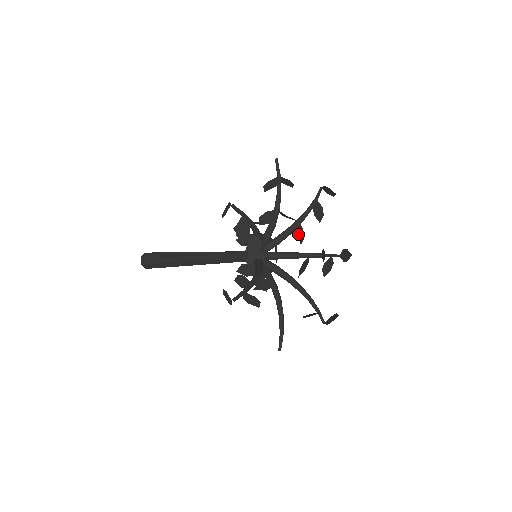
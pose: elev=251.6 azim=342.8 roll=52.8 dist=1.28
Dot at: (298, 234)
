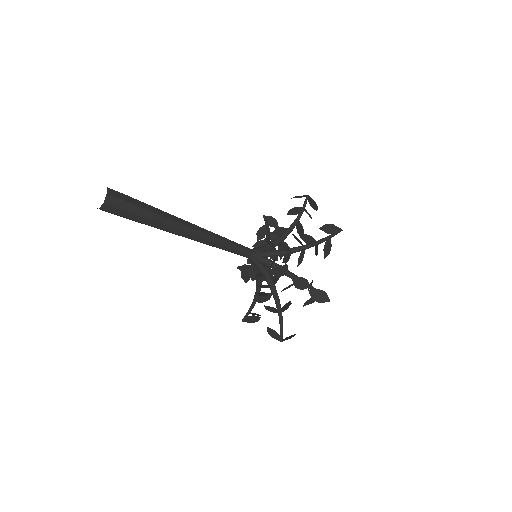
Dot at: (278, 230)
